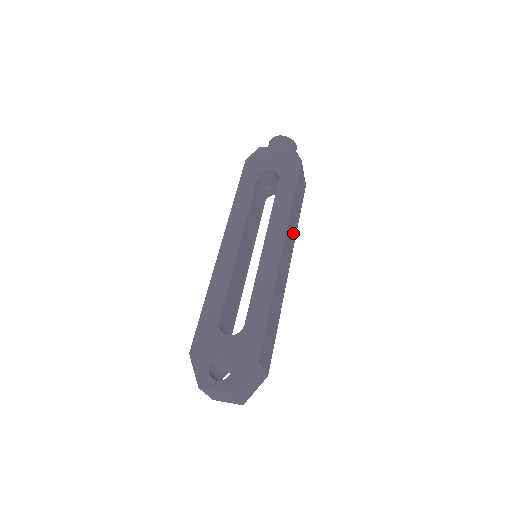
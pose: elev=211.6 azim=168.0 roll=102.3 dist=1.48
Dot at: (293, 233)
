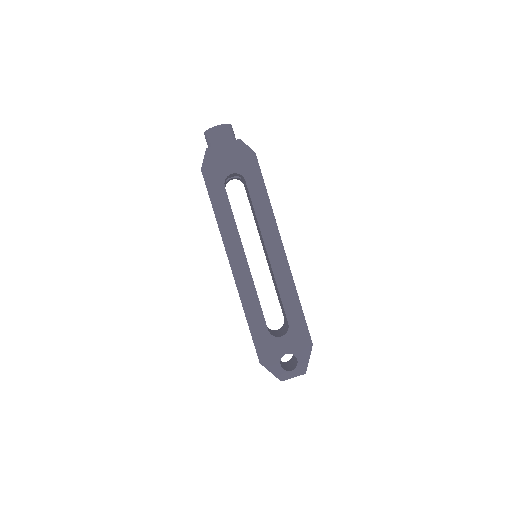
Dot at: occluded
